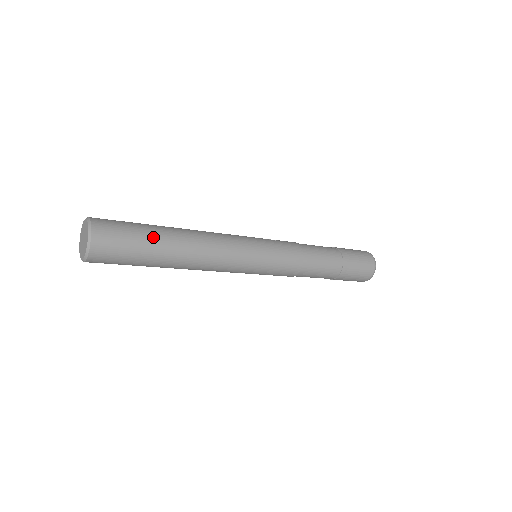
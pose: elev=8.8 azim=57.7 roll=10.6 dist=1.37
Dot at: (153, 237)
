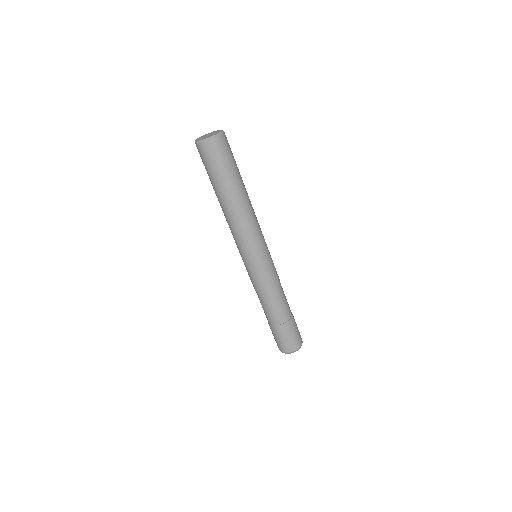
Dot at: occluded
